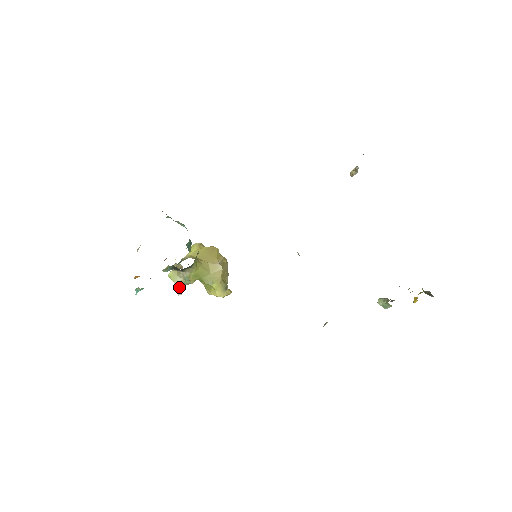
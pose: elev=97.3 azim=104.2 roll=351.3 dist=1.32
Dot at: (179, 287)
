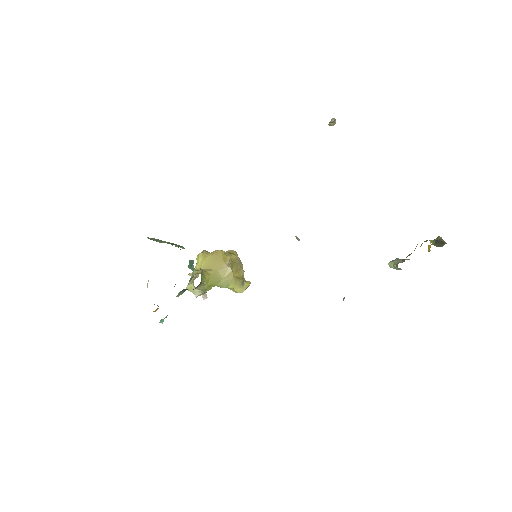
Dot at: occluded
